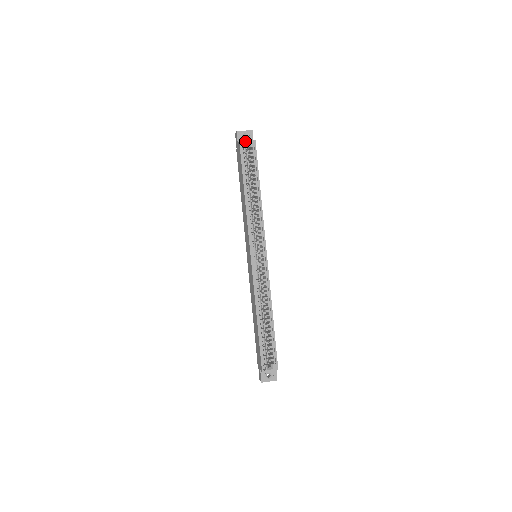
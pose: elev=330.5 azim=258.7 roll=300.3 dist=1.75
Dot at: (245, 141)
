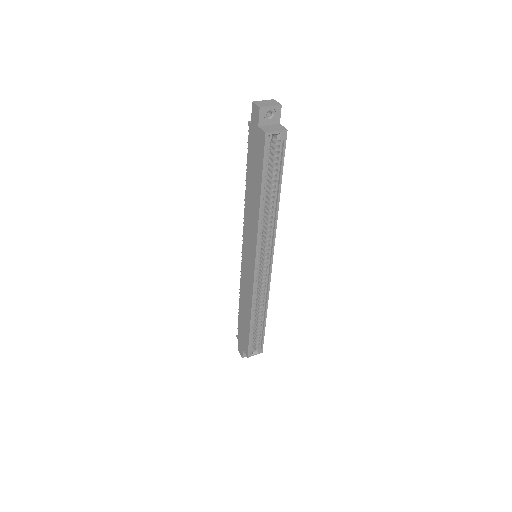
Dot at: (273, 133)
